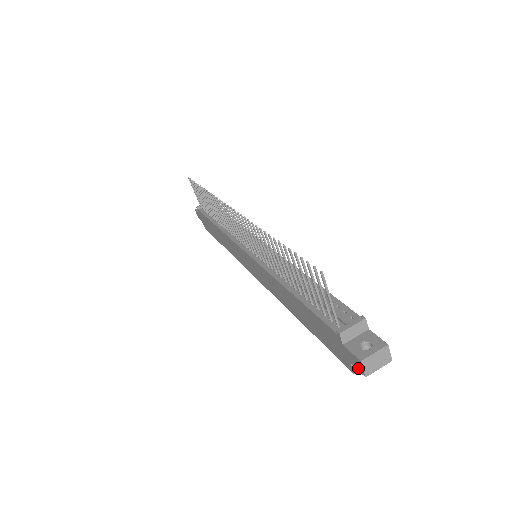
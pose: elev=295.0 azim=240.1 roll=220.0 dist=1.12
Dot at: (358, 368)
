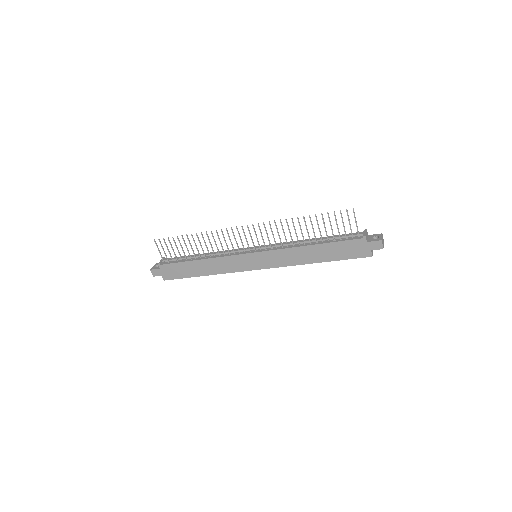
Dot at: (378, 248)
